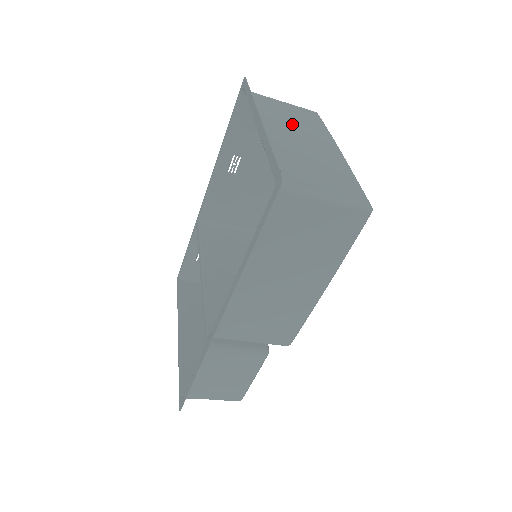
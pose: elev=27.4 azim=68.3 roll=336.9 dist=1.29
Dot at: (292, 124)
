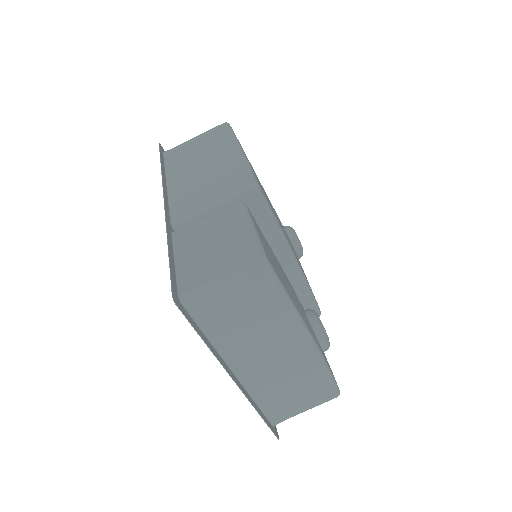
Dot at: occluded
